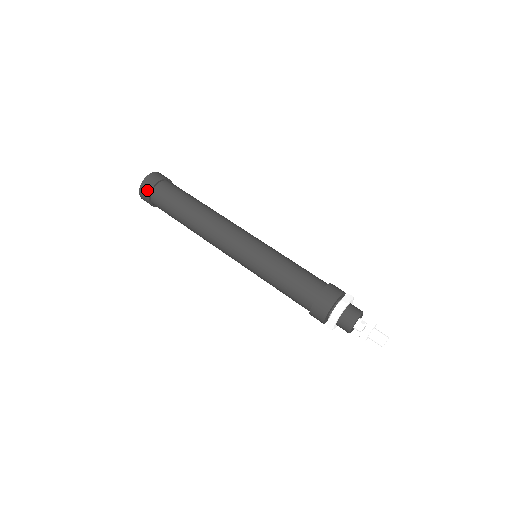
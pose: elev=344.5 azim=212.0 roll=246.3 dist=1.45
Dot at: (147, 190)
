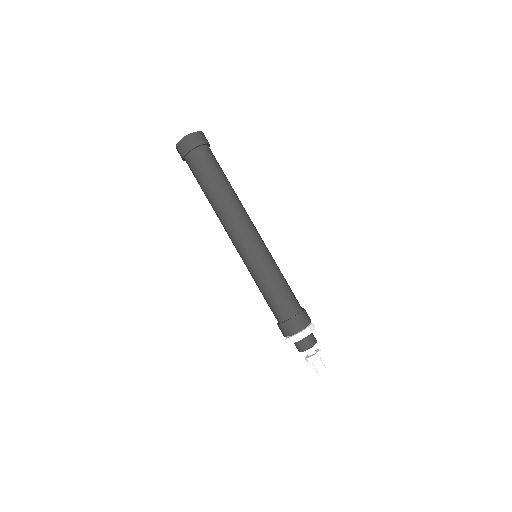
Dot at: (180, 155)
